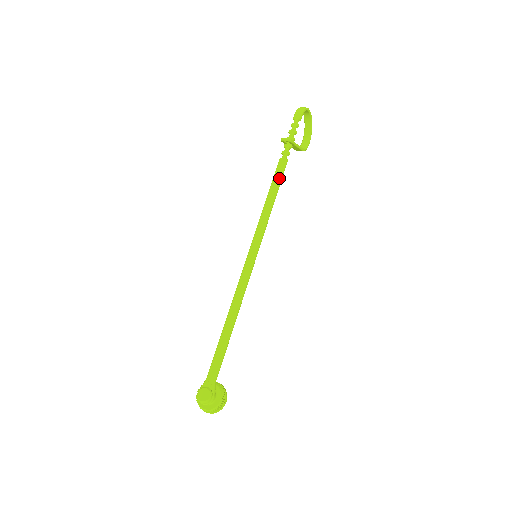
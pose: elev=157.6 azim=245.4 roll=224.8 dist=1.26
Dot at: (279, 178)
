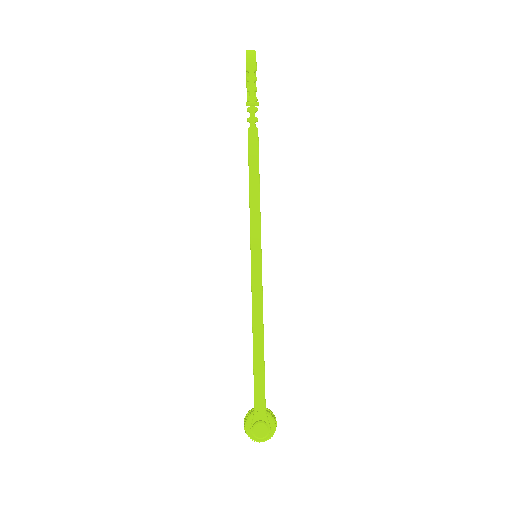
Dot at: (256, 155)
